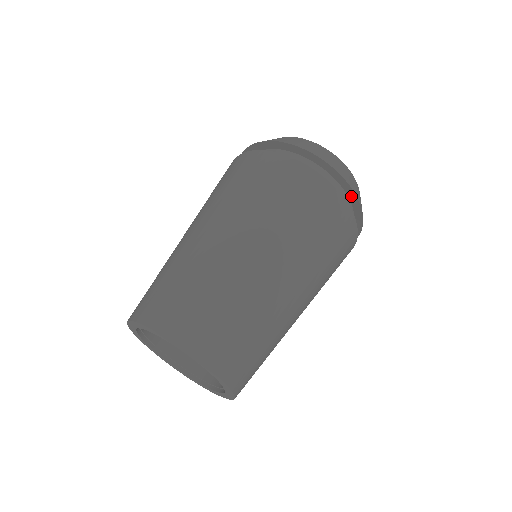
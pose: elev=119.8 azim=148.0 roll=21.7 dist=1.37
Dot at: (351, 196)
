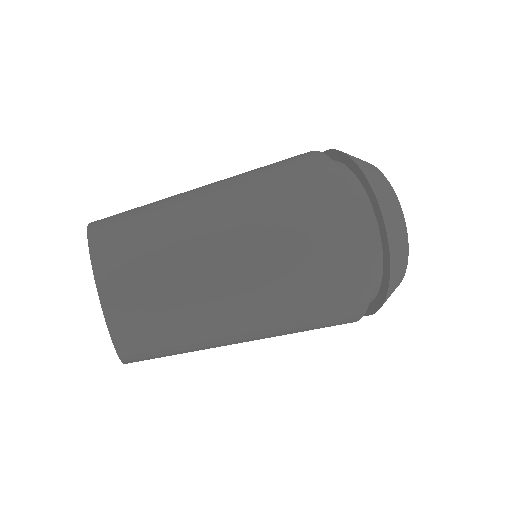
Dot at: (385, 277)
